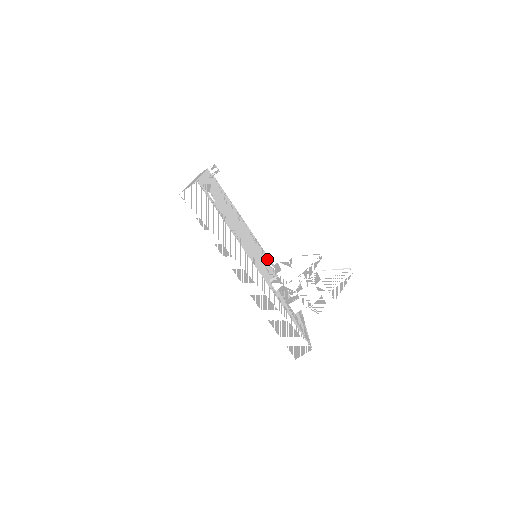
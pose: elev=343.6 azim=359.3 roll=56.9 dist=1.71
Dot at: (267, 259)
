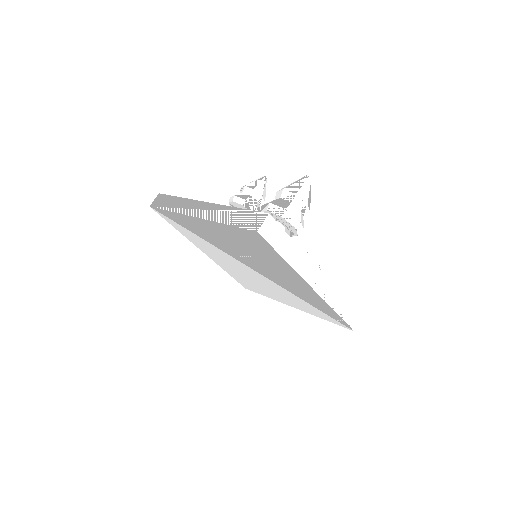
Dot at: occluded
